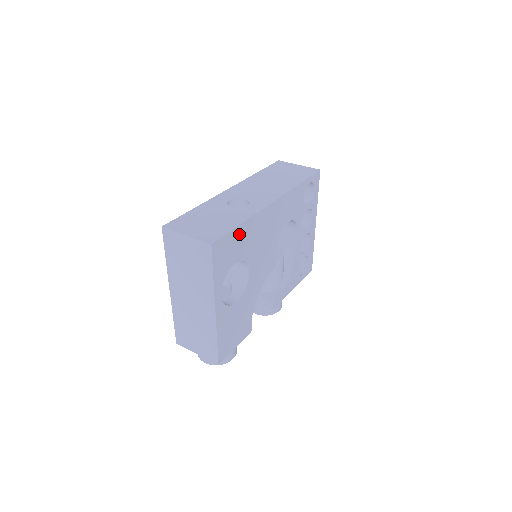
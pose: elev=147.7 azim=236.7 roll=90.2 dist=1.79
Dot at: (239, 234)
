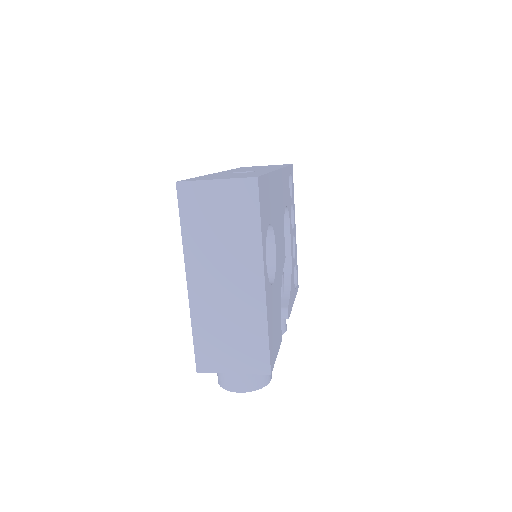
Dot at: (268, 186)
